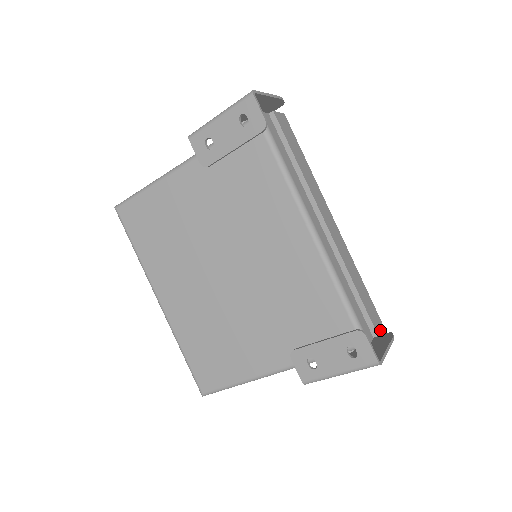
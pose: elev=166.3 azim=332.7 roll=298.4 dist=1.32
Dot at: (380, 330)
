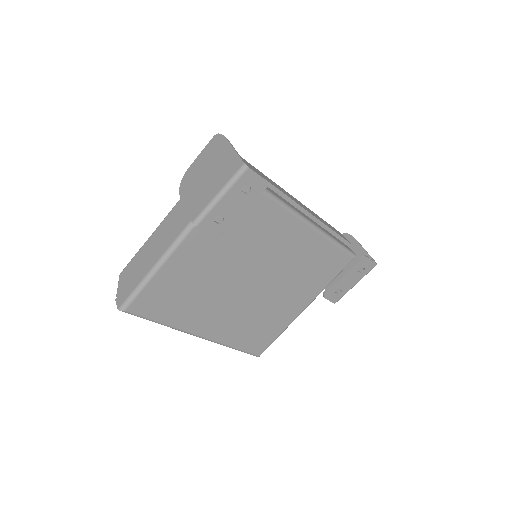
Dot at: (346, 239)
